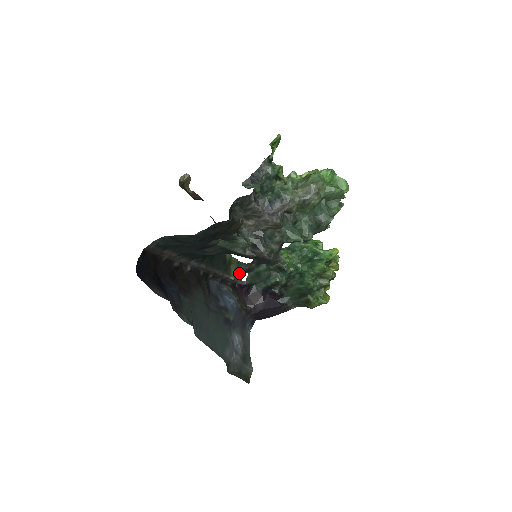
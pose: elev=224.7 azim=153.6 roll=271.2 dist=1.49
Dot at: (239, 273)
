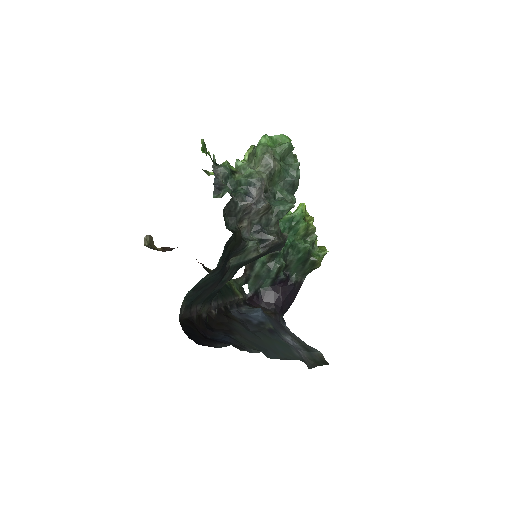
Dot at: (241, 290)
